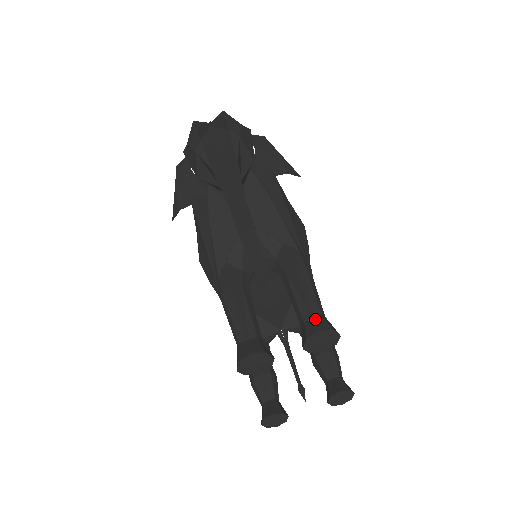
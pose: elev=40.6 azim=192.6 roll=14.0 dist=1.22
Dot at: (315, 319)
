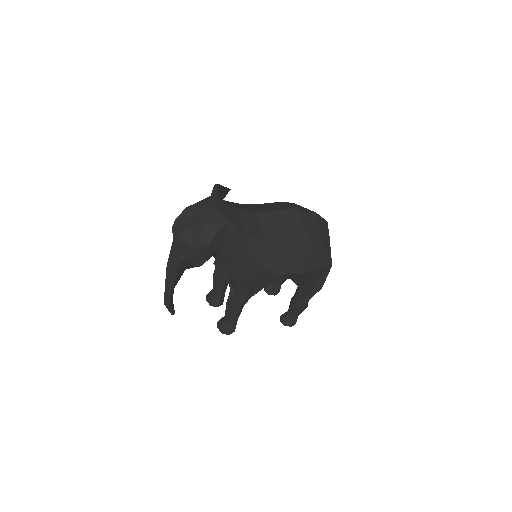
Dot at: (224, 322)
